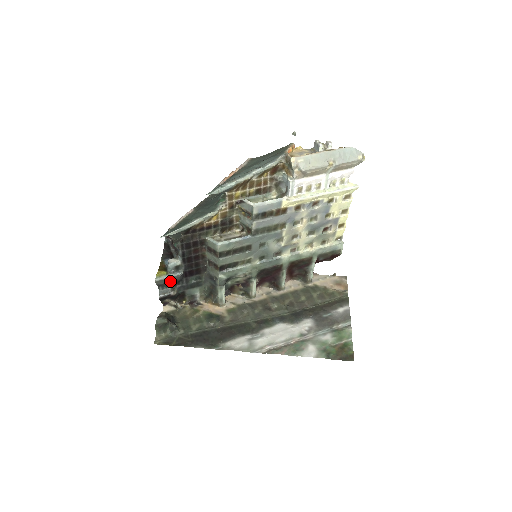
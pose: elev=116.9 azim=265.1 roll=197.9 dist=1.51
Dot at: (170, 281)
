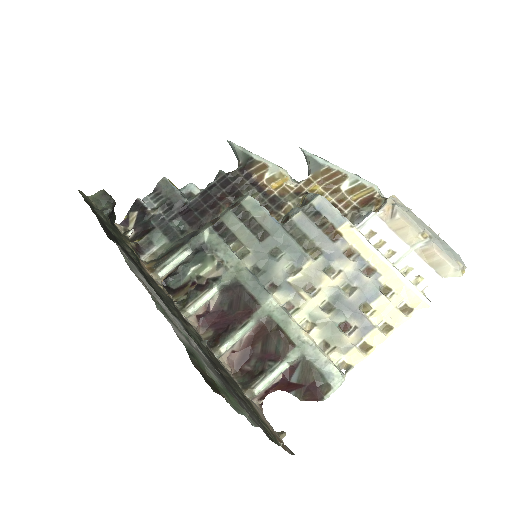
Dot at: (168, 195)
